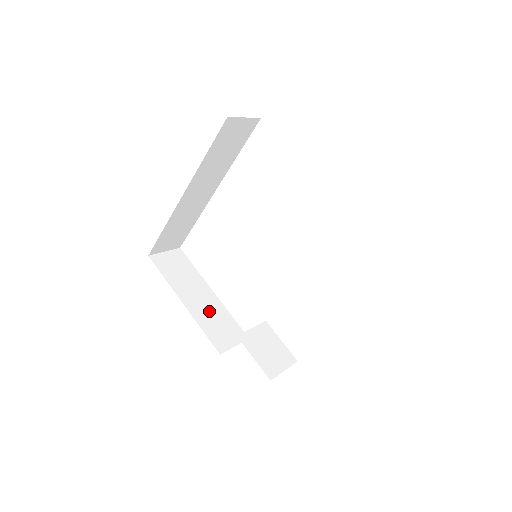
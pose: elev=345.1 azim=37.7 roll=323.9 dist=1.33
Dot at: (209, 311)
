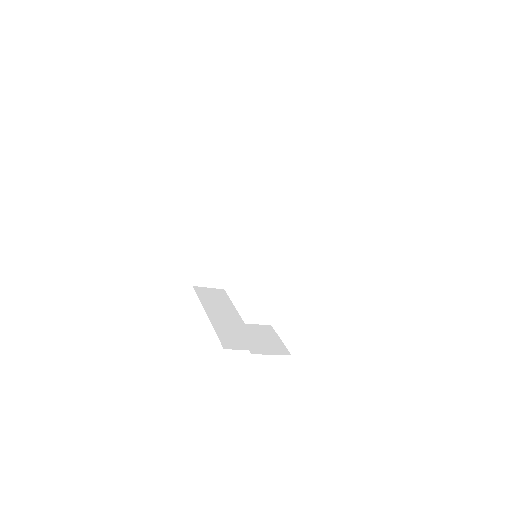
Dot at: (229, 325)
